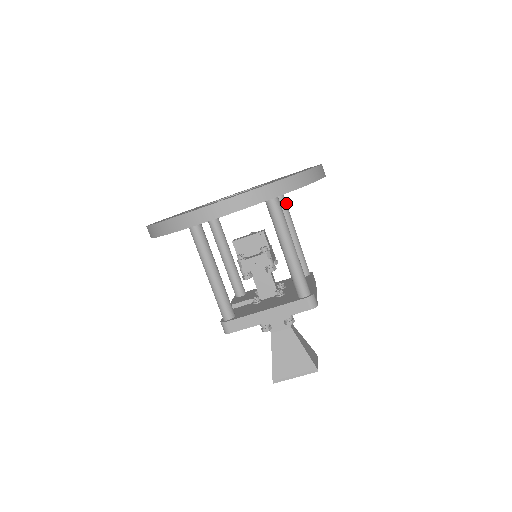
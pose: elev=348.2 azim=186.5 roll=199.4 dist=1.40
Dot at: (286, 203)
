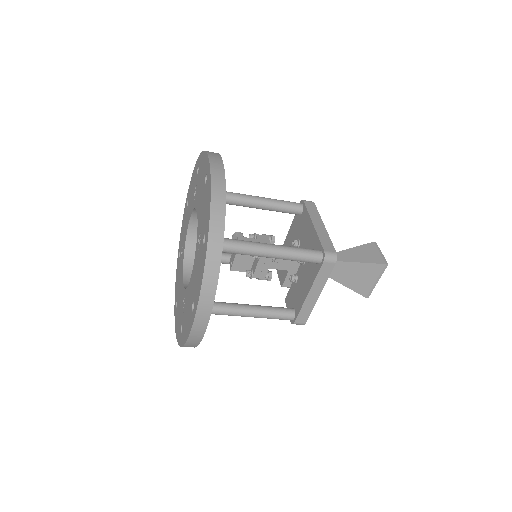
Dot at: occluded
